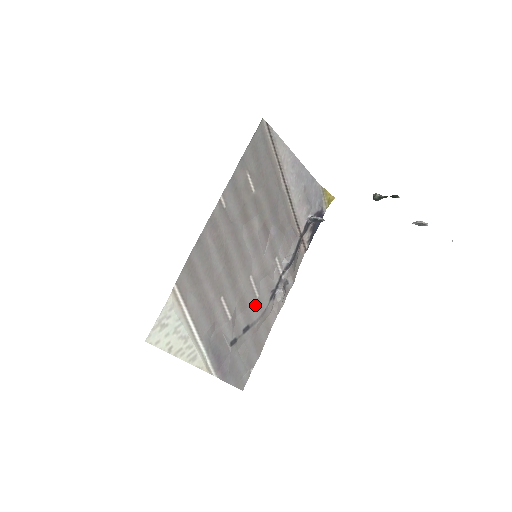
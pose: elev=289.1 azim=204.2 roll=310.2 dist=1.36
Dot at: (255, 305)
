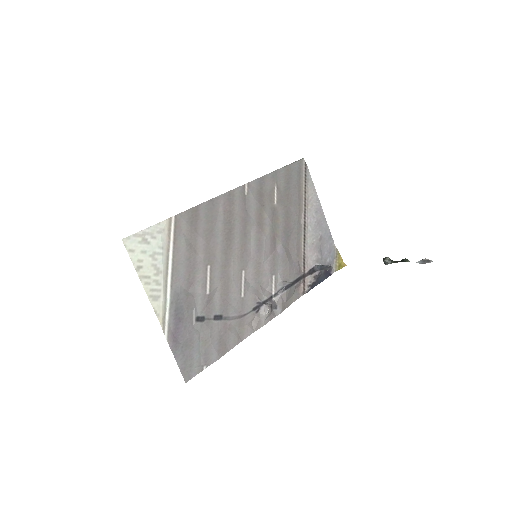
Dot at: (236, 302)
